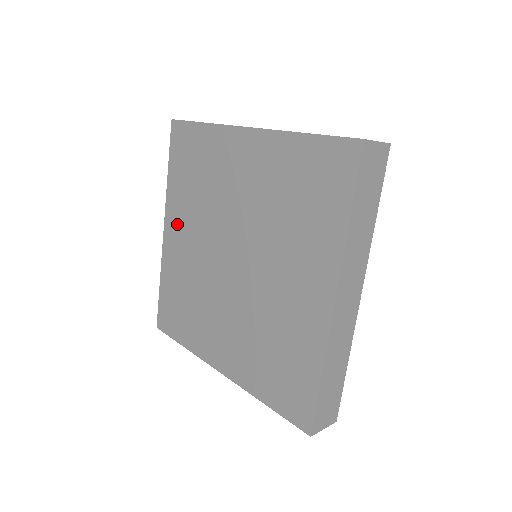
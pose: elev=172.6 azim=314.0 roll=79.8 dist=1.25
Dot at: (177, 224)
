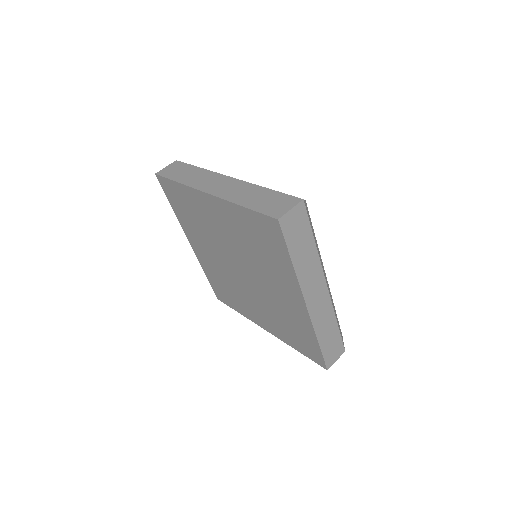
Dot at: (220, 214)
